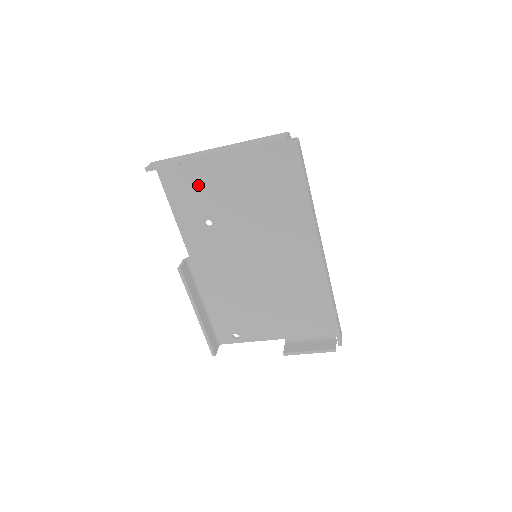
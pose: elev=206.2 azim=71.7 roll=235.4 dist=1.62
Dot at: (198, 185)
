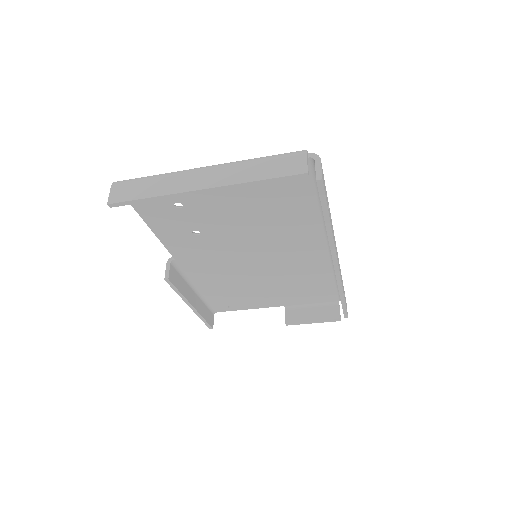
Dot at: (179, 202)
